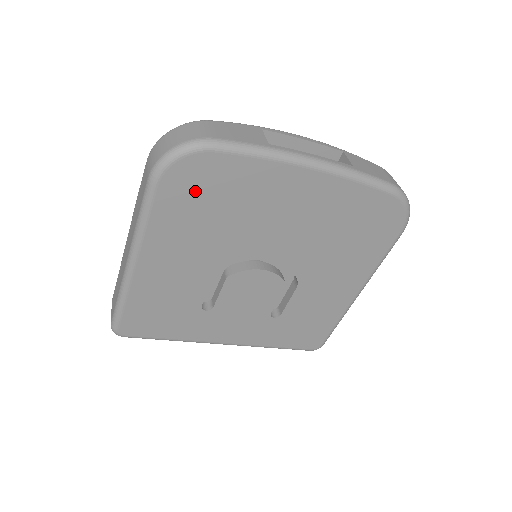
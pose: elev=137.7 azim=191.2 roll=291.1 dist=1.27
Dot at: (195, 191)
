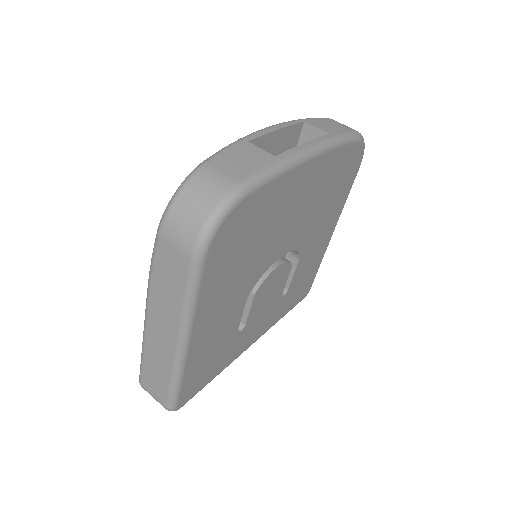
Dot at: (234, 242)
